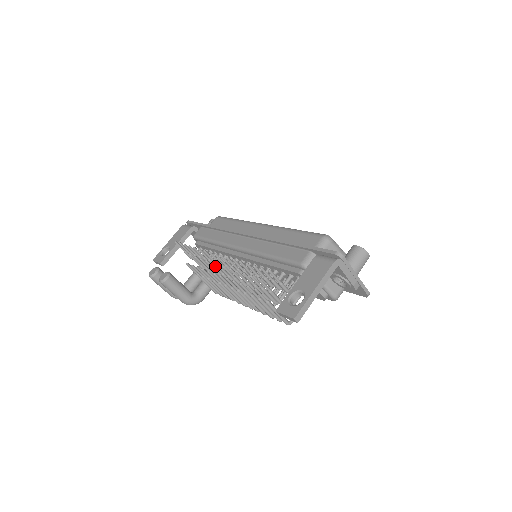
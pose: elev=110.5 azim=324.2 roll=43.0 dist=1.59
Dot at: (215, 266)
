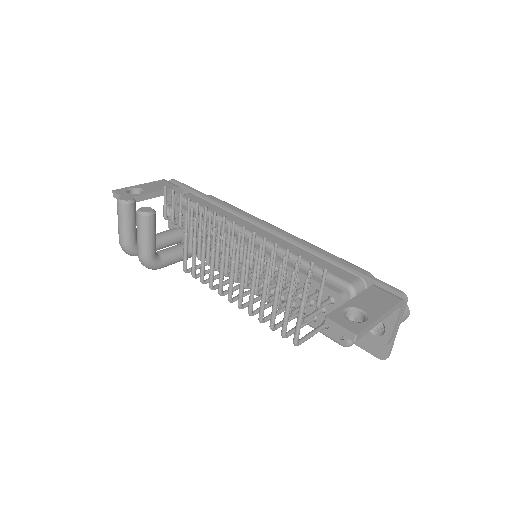
Dot at: (230, 234)
